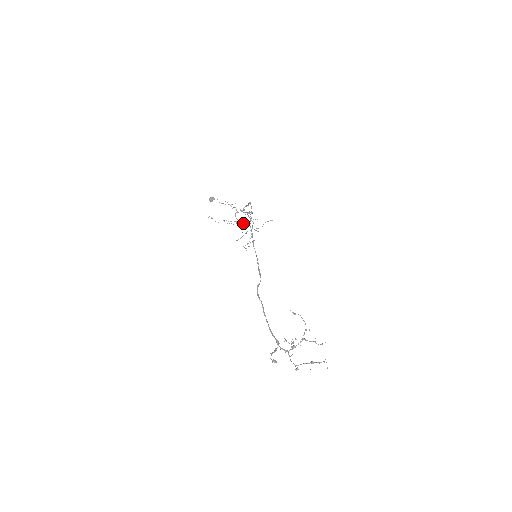
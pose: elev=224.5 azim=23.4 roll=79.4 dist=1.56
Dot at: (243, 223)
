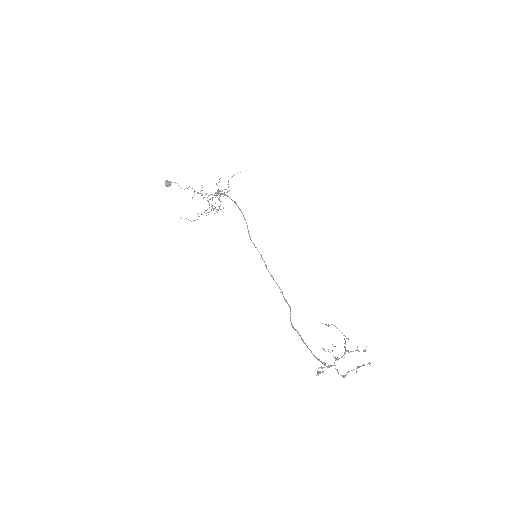
Dot at: occluded
